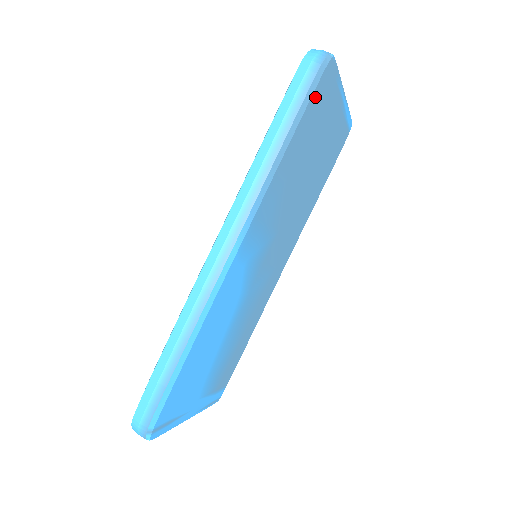
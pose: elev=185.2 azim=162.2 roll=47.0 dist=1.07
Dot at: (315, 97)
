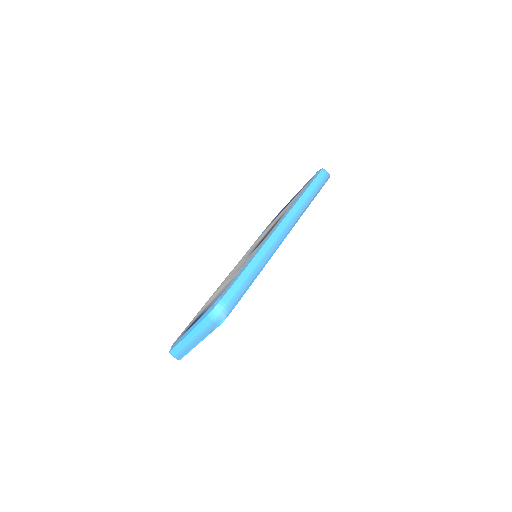
Dot at: occluded
